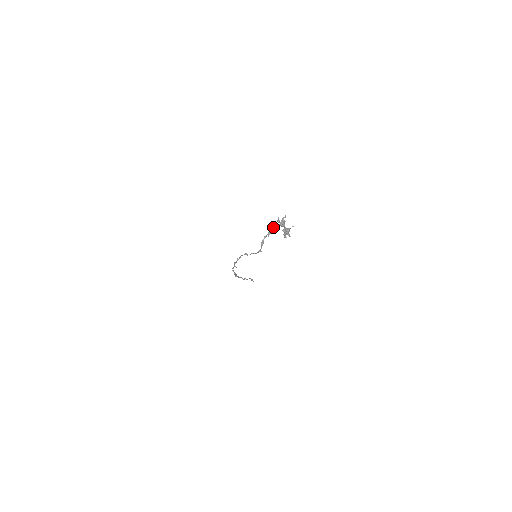
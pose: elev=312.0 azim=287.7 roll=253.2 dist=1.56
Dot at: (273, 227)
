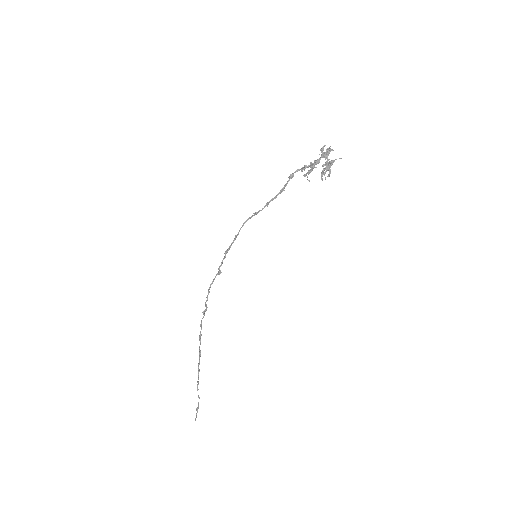
Dot at: (309, 170)
